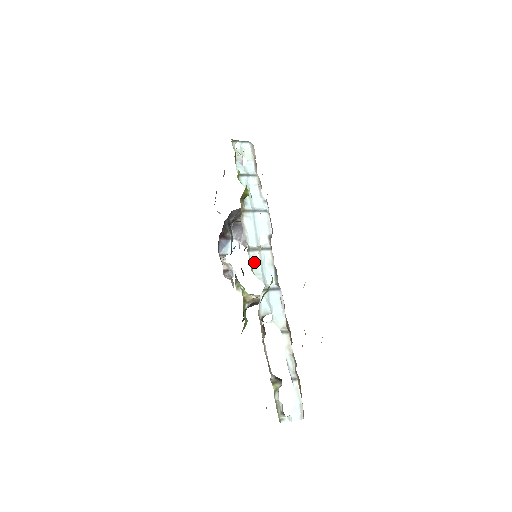
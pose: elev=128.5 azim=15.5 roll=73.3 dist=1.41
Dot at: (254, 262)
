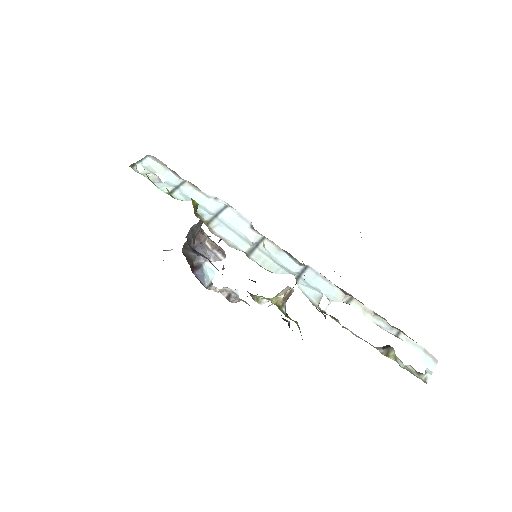
Dot at: (263, 262)
